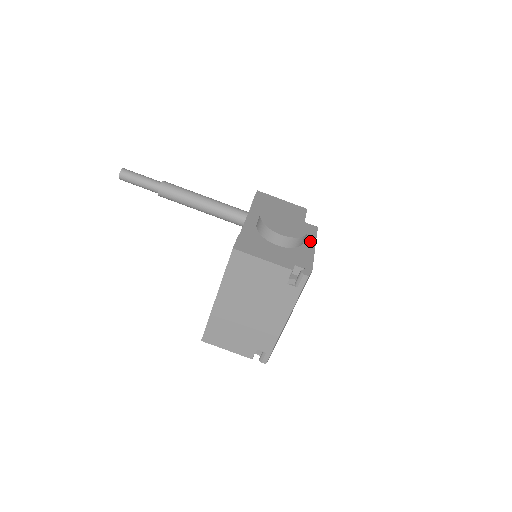
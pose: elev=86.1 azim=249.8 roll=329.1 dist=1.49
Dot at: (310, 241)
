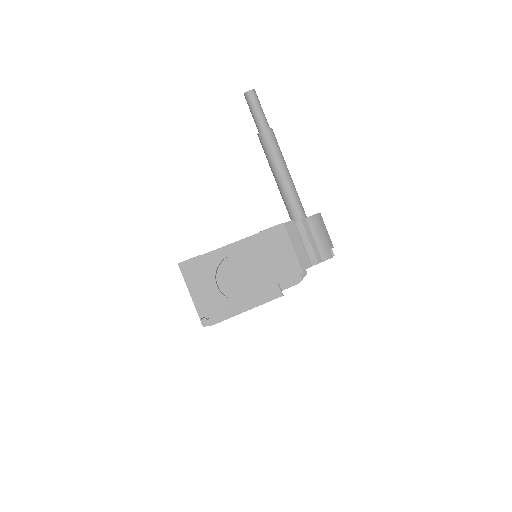
Dot at: (252, 303)
